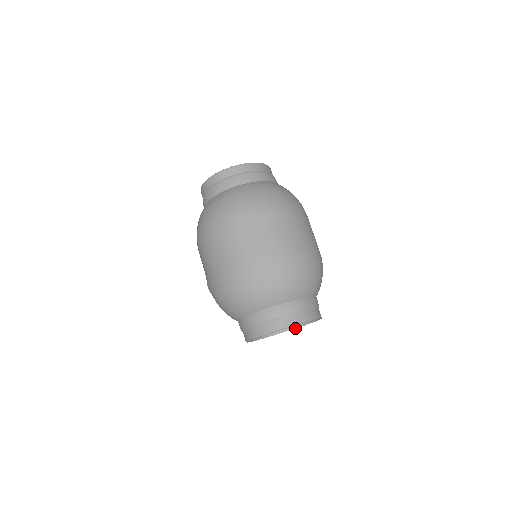
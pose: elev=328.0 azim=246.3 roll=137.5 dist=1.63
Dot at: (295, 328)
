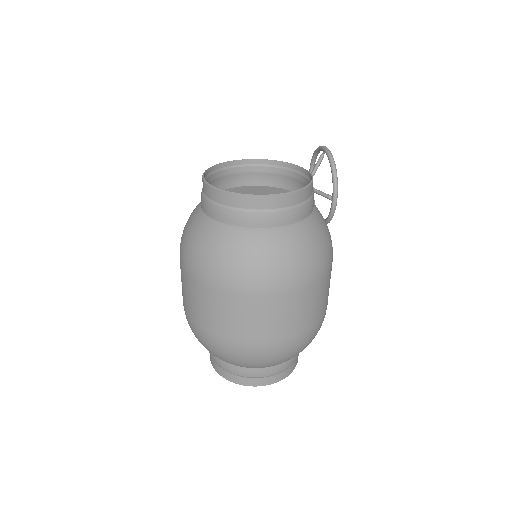
Dot at: occluded
